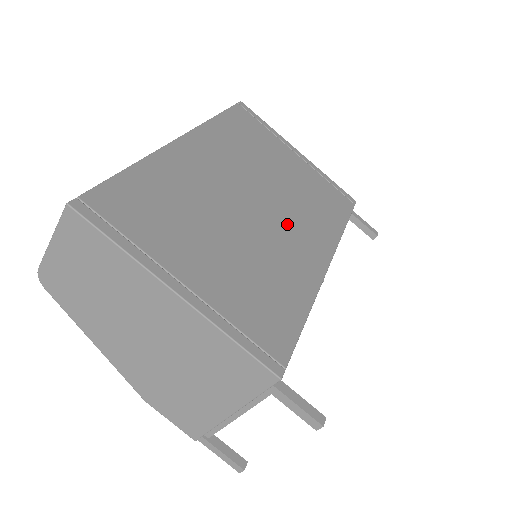
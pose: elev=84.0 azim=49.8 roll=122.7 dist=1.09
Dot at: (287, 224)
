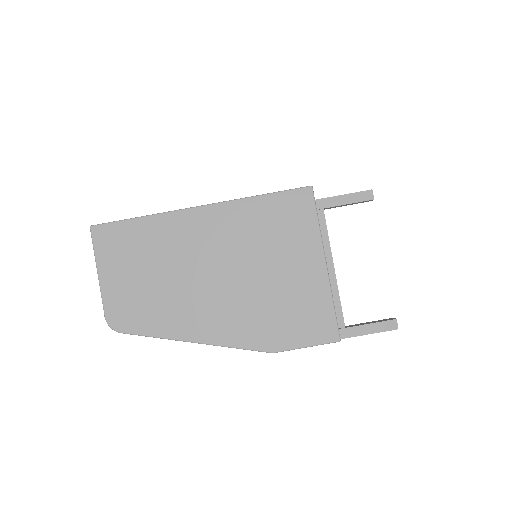
Dot at: occluded
